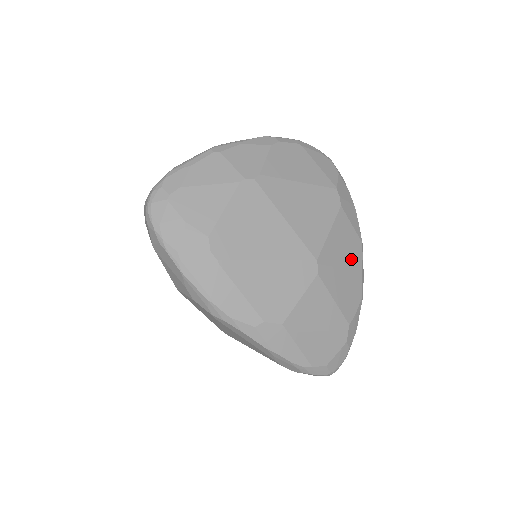
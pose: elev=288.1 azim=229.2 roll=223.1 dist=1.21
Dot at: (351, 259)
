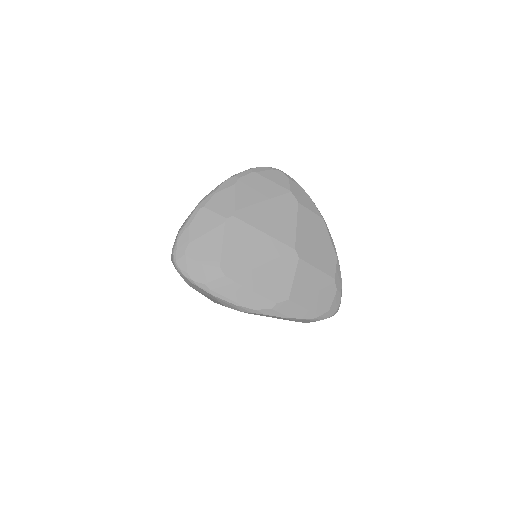
Dot at: (319, 235)
